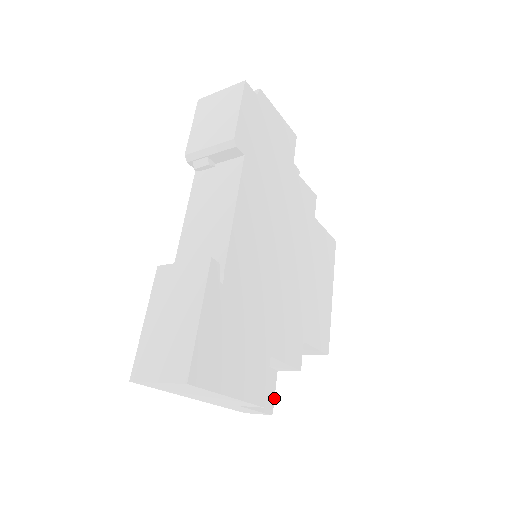
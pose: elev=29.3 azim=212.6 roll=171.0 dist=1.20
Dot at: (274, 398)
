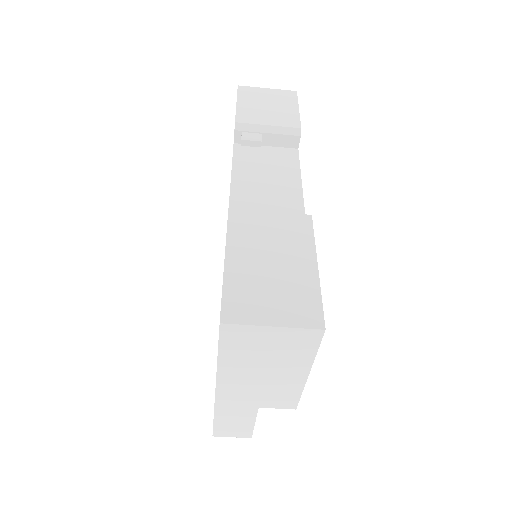
Dot at: occluded
